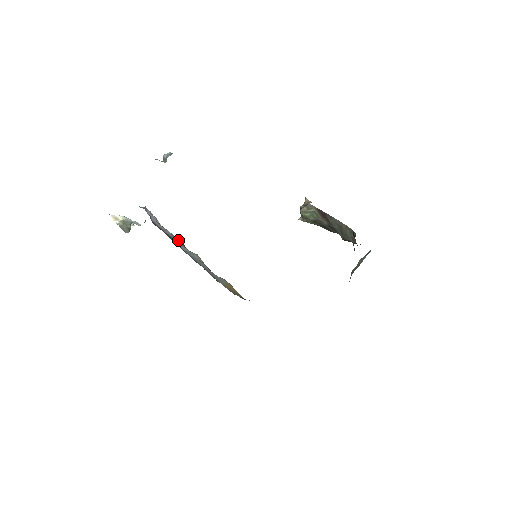
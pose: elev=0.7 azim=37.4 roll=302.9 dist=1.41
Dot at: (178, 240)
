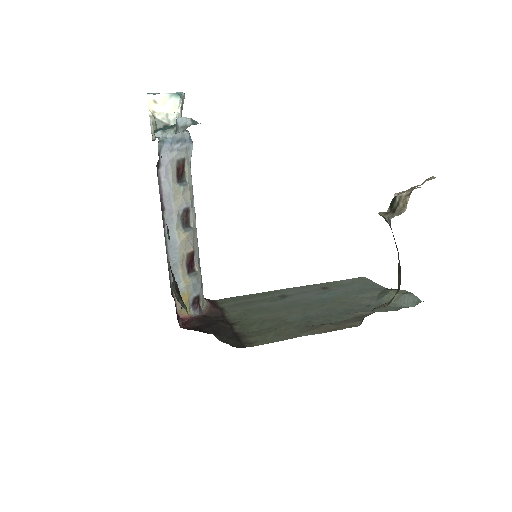
Dot at: (175, 210)
